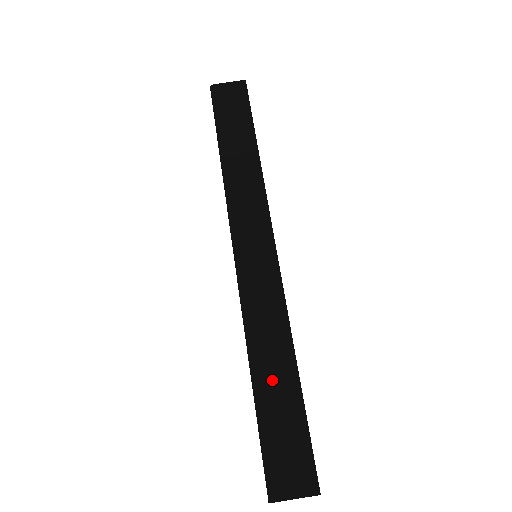
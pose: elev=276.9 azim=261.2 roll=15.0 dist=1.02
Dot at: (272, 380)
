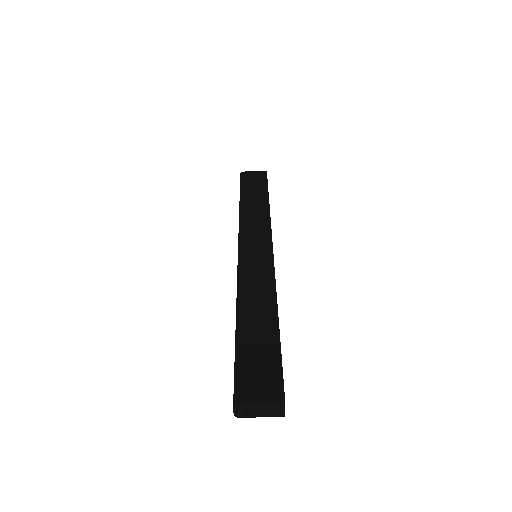
Dot at: (254, 321)
